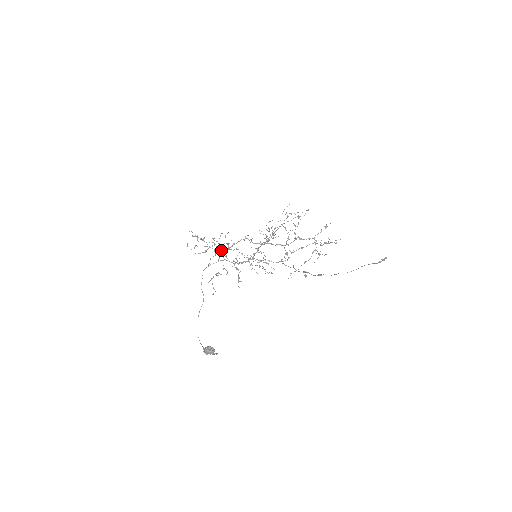
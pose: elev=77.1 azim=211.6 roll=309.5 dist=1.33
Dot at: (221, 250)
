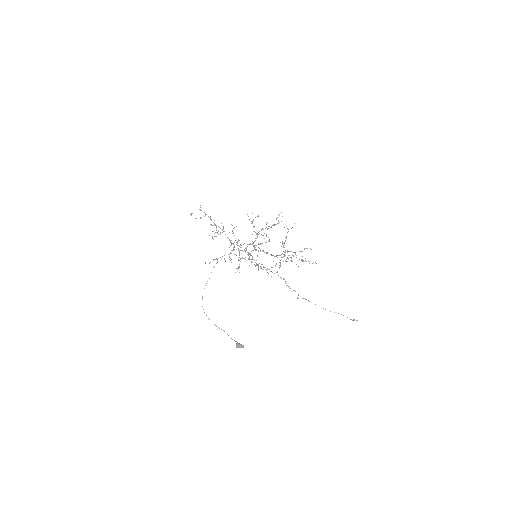
Dot at: (233, 244)
